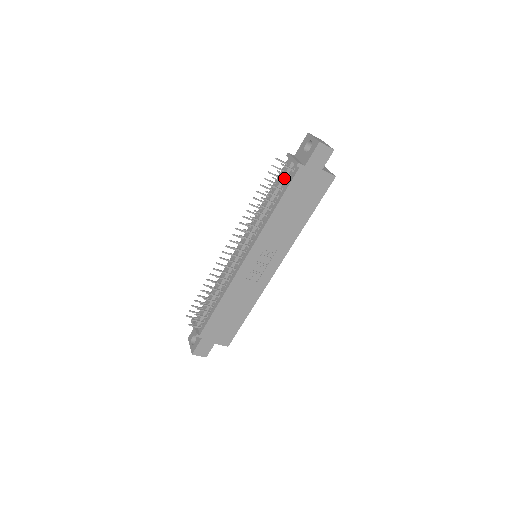
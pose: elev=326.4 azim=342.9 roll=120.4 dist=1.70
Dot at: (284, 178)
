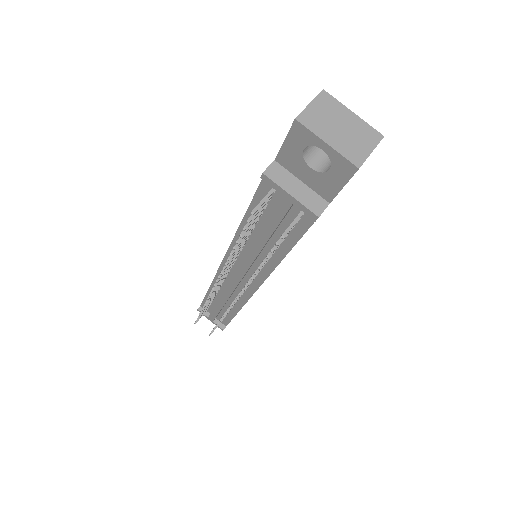
Dot at: (282, 219)
